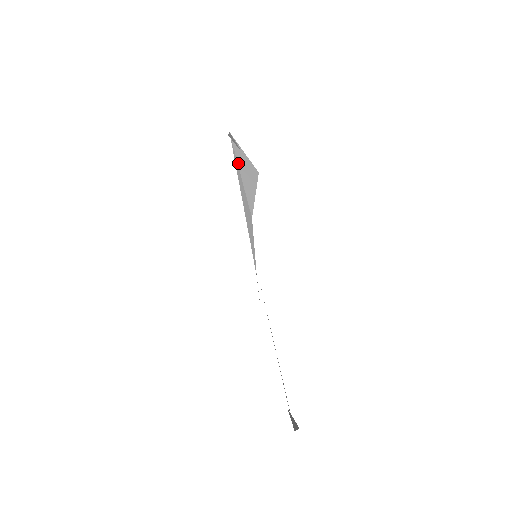
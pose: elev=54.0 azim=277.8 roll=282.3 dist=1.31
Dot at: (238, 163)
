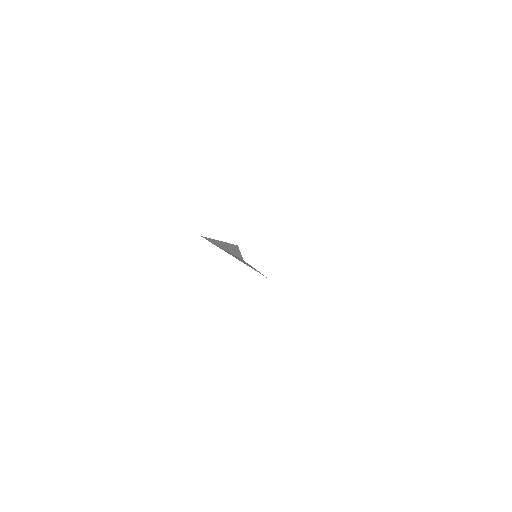
Dot at: (215, 244)
